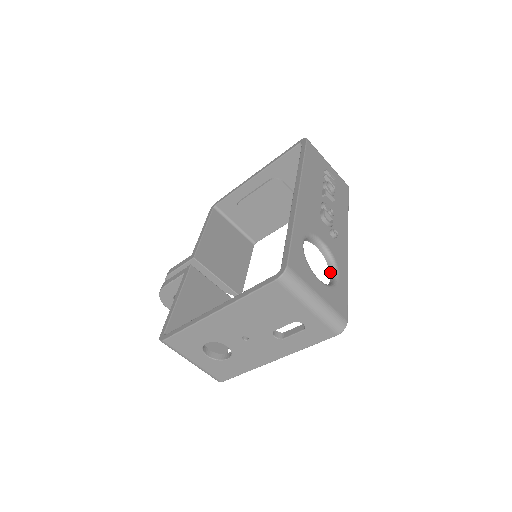
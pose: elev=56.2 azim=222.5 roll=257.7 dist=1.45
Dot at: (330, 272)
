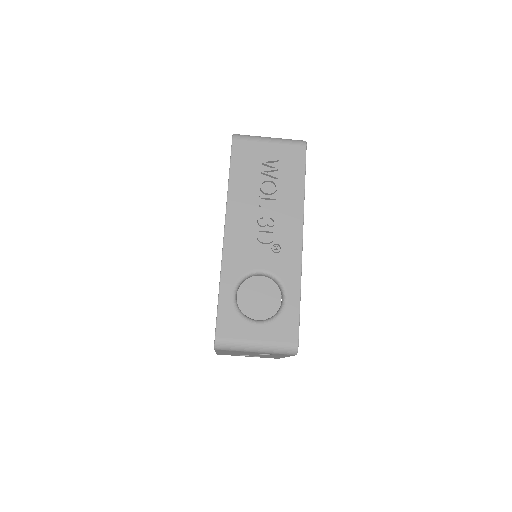
Dot at: (281, 293)
